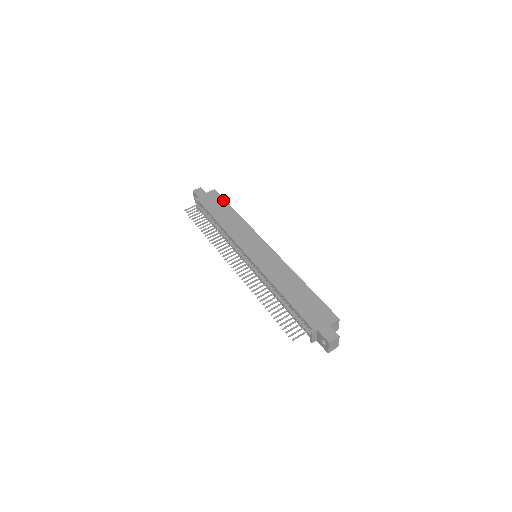
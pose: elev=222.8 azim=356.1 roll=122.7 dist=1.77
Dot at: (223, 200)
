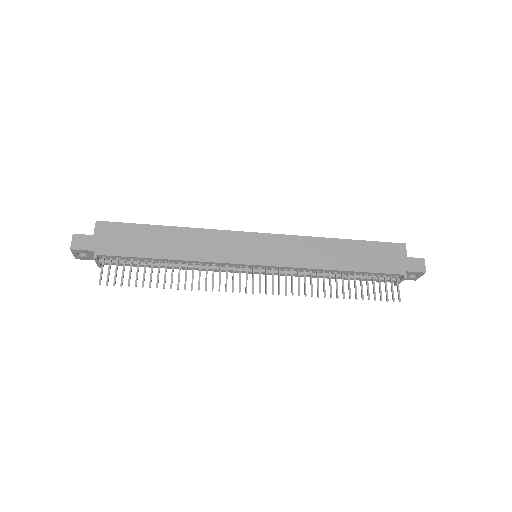
Dot at: (131, 226)
